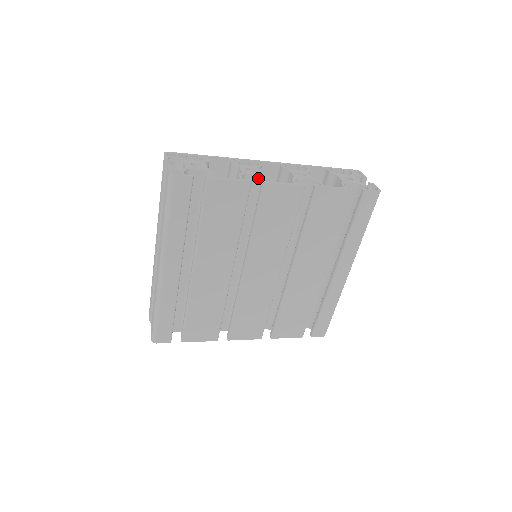
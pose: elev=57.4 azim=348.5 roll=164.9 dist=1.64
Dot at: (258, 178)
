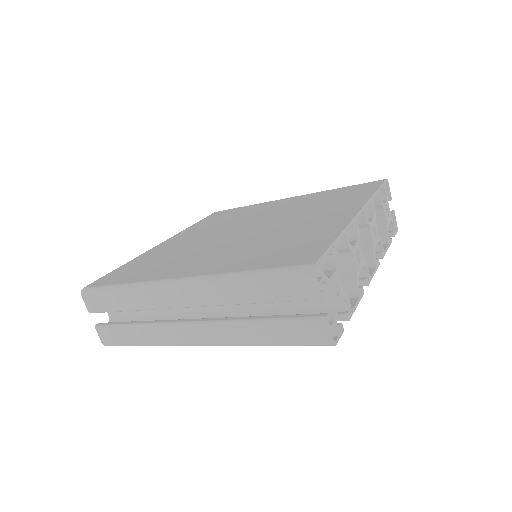
Dot at: occluded
